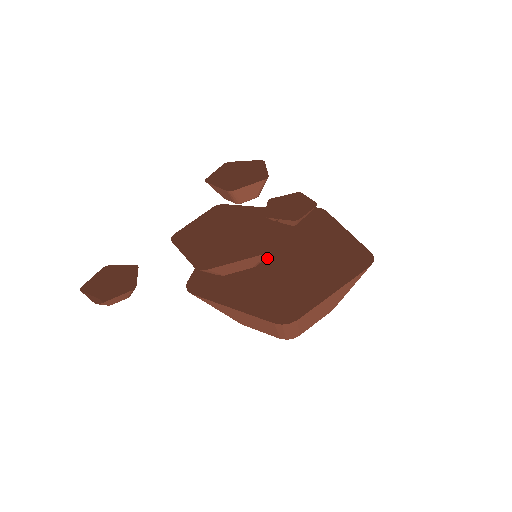
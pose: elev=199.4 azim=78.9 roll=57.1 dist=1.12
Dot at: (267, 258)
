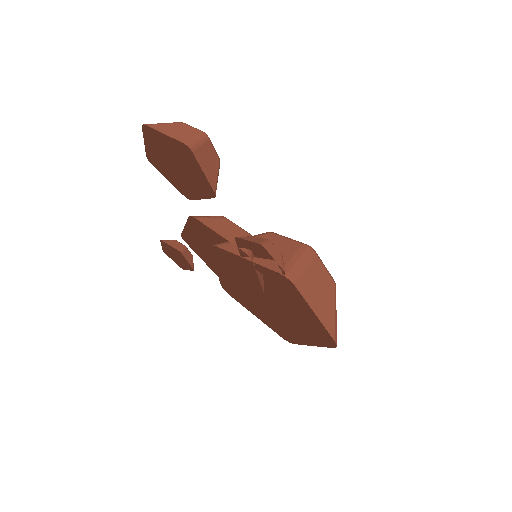
Dot at: occluded
